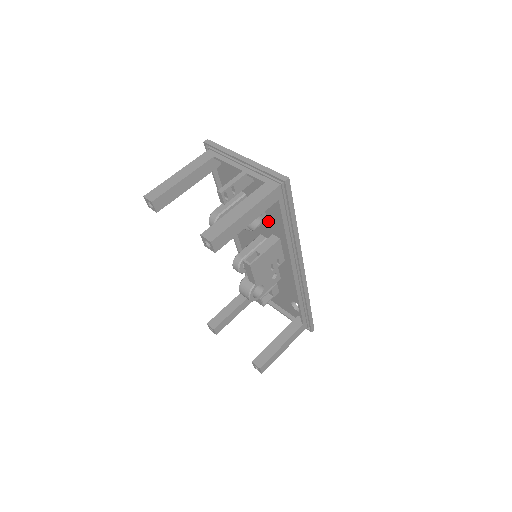
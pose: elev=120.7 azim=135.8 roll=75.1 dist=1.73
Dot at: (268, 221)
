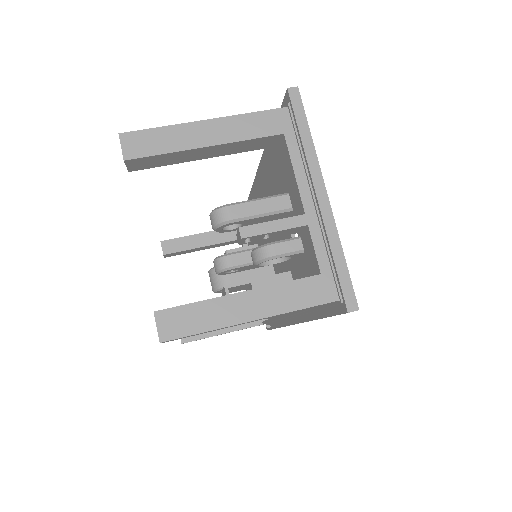
Dot at: (296, 262)
